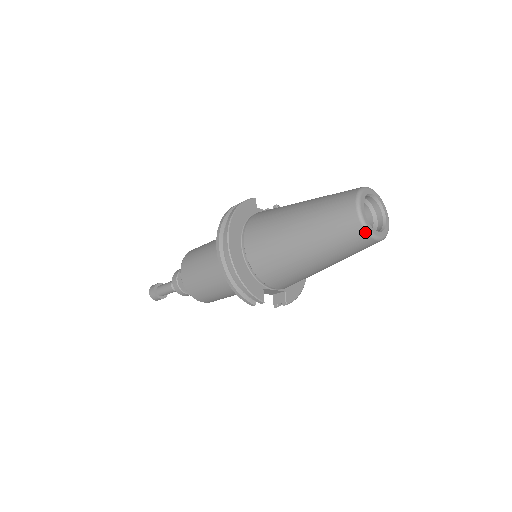
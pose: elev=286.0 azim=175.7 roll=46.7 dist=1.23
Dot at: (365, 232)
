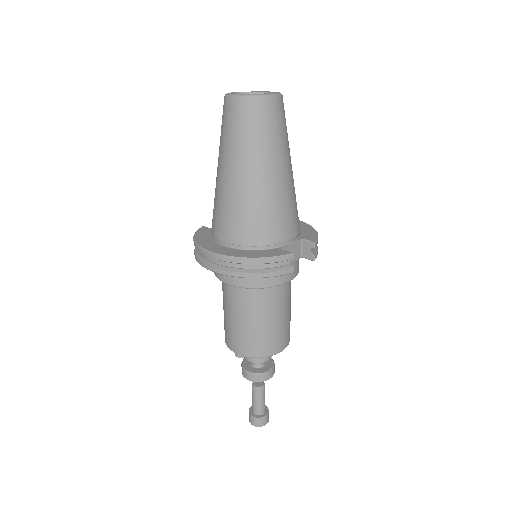
Dot at: (259, 99)
